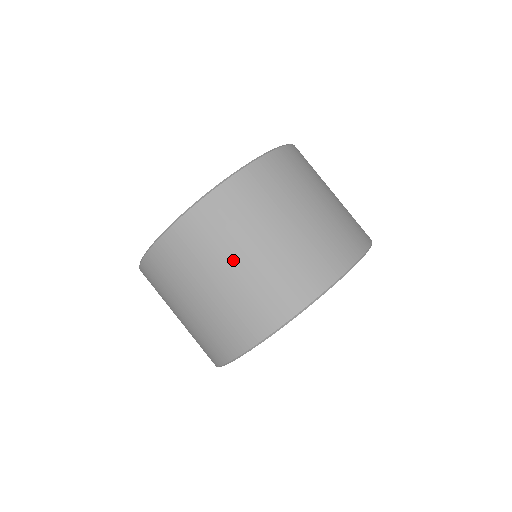
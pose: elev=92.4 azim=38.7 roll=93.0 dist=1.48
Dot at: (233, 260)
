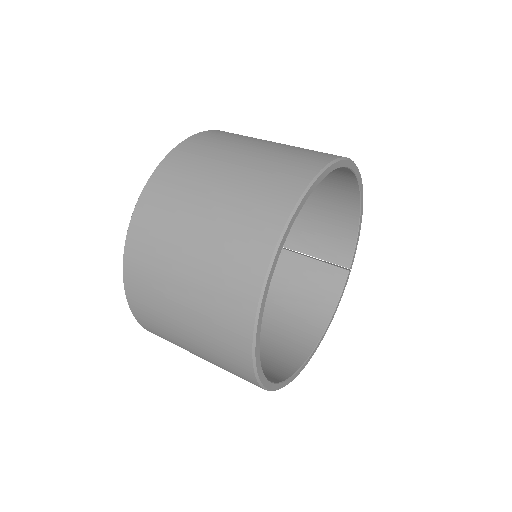
Dot at: (178, 278)
